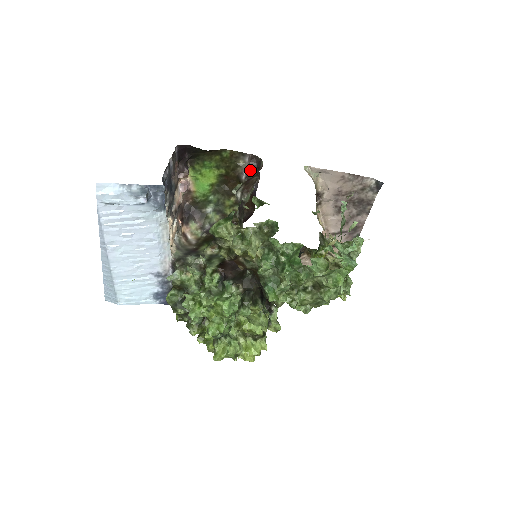
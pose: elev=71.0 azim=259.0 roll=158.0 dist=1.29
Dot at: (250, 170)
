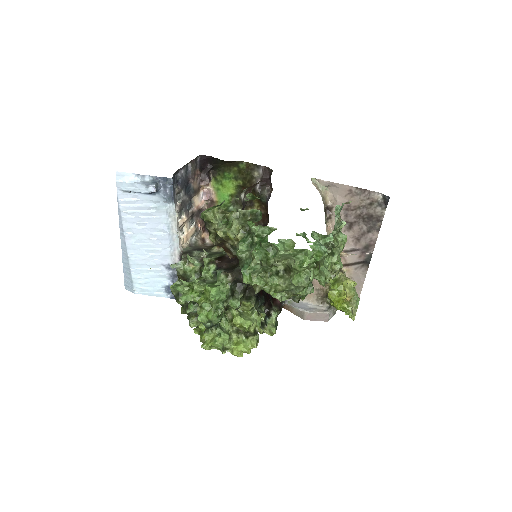
Dot at: (263, 181)
